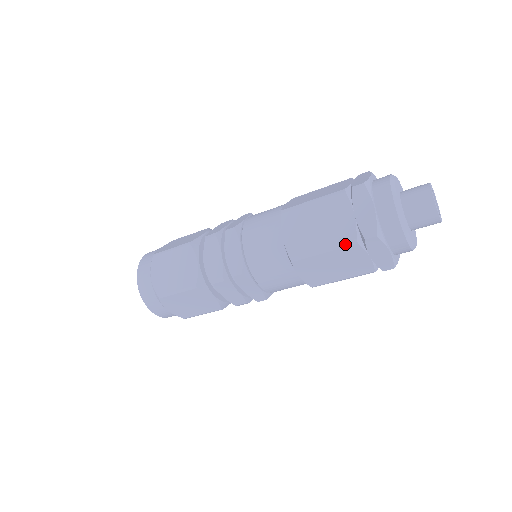
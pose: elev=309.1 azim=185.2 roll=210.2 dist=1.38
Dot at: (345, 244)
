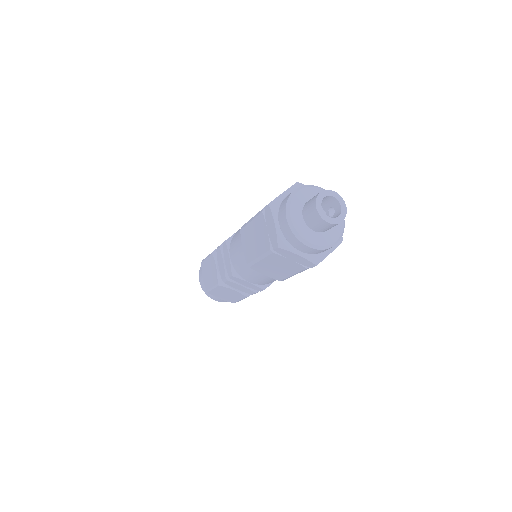
Dot at: (259, 213)
